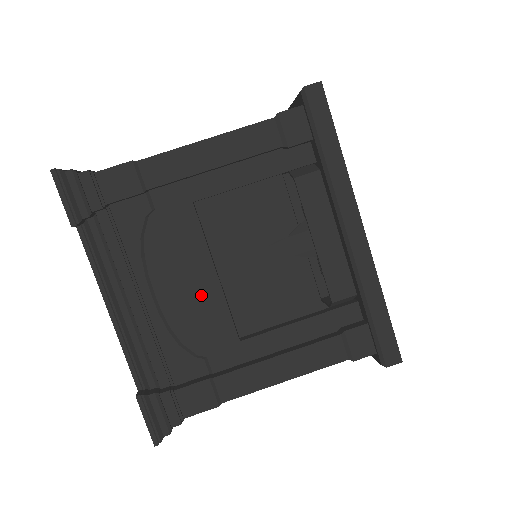
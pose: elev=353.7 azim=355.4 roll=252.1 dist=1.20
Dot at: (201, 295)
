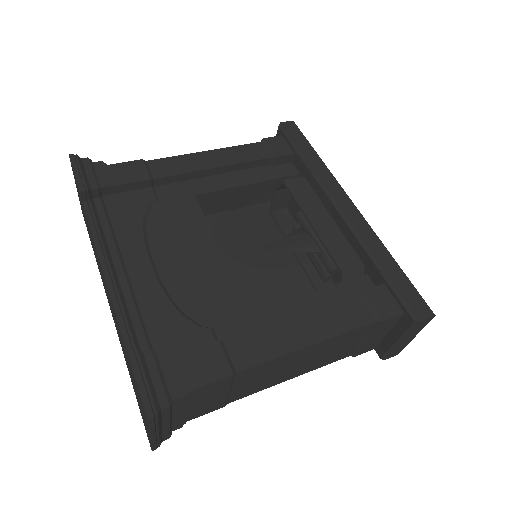
Dot at: (205, 267)
